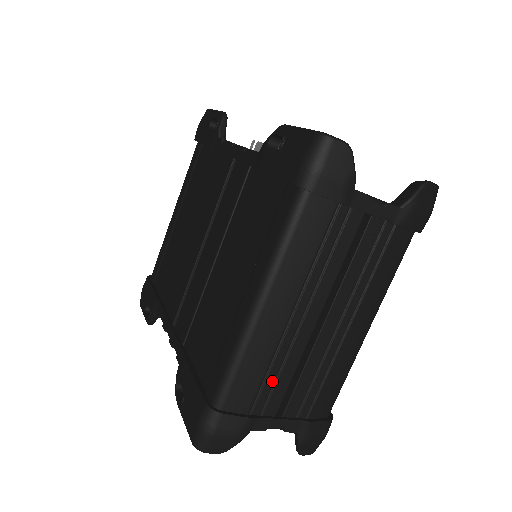
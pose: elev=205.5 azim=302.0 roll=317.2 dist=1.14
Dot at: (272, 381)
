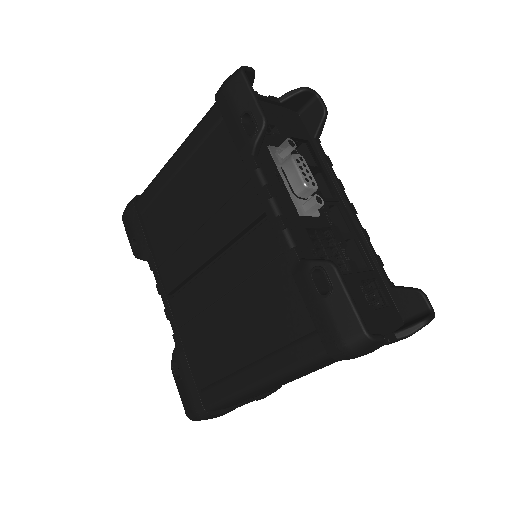
Dot at: occluded
